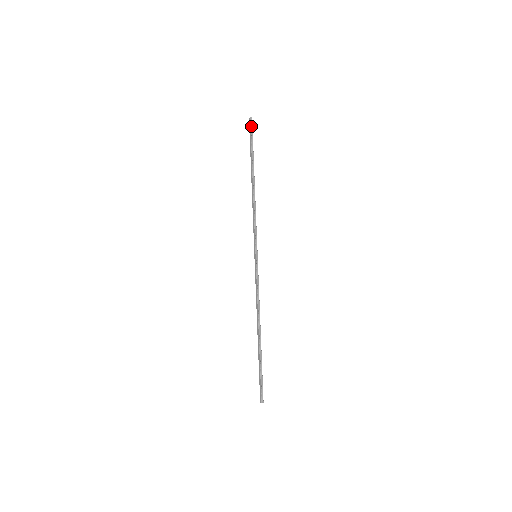
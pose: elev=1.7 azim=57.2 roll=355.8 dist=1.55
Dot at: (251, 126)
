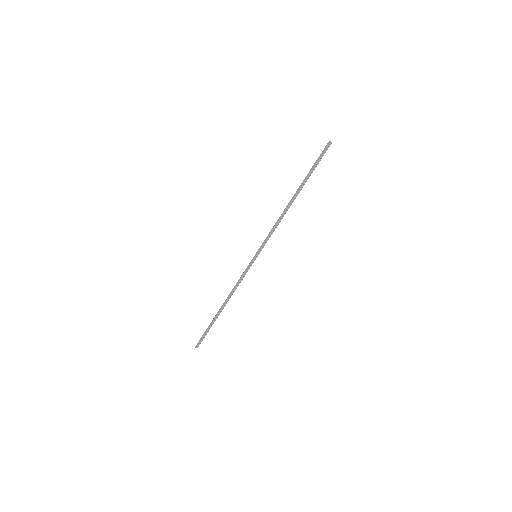
Dot at: (326, 150)
